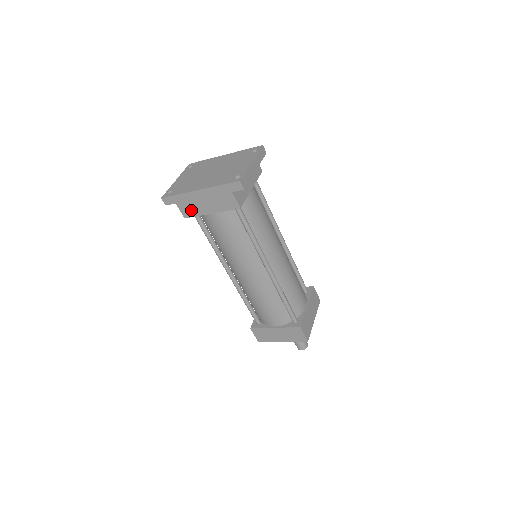
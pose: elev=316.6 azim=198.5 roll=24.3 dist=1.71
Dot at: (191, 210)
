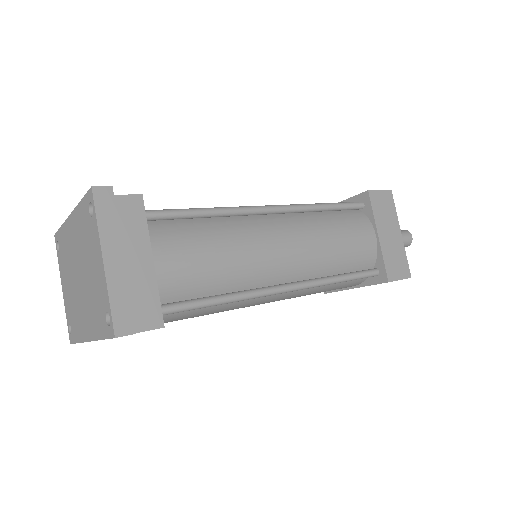
Dot at: occluded
